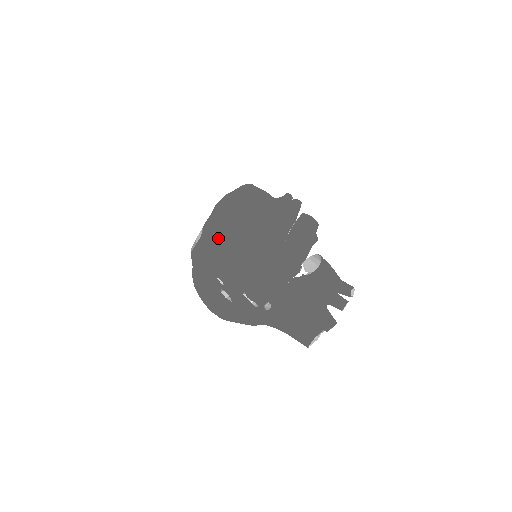
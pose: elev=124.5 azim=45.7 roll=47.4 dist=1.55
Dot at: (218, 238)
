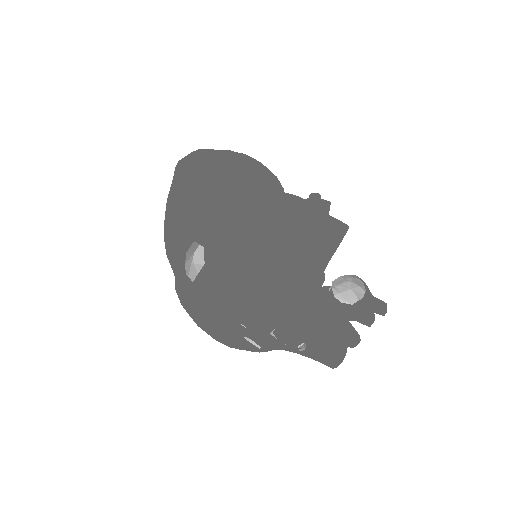
Dot at: (229, 262)
